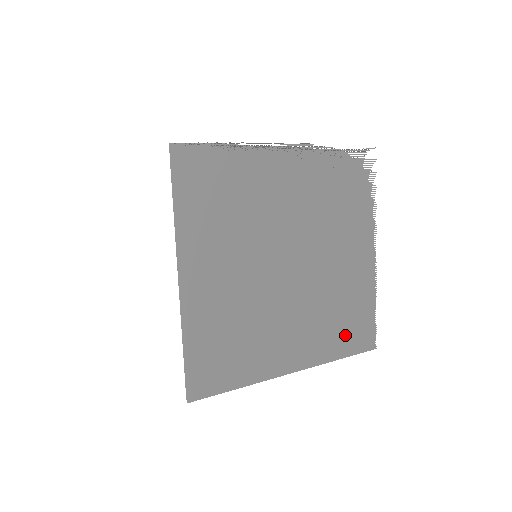
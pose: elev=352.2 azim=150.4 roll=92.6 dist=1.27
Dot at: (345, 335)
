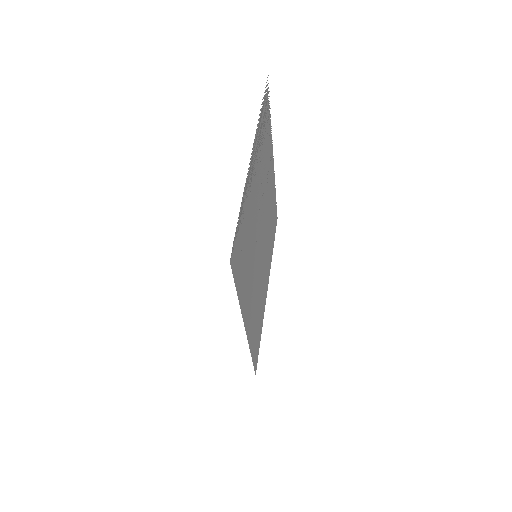
Dot at: (273, 233)
